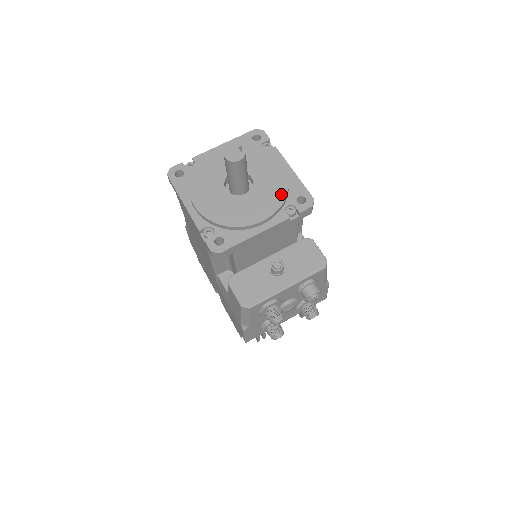
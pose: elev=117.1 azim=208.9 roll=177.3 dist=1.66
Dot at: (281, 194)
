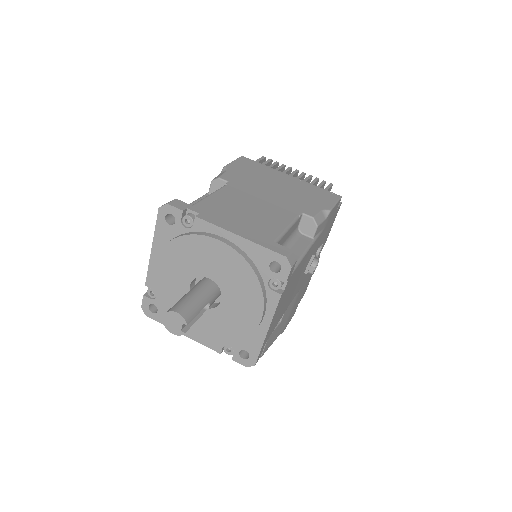
Dot at: (229, 339)
